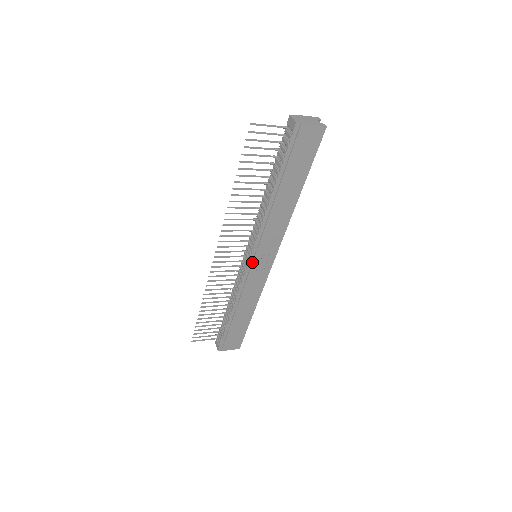
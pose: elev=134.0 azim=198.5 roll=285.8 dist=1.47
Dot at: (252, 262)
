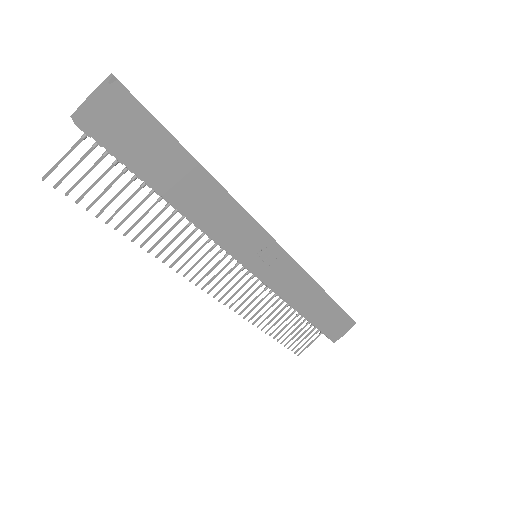
Dot at: (255, 269)
